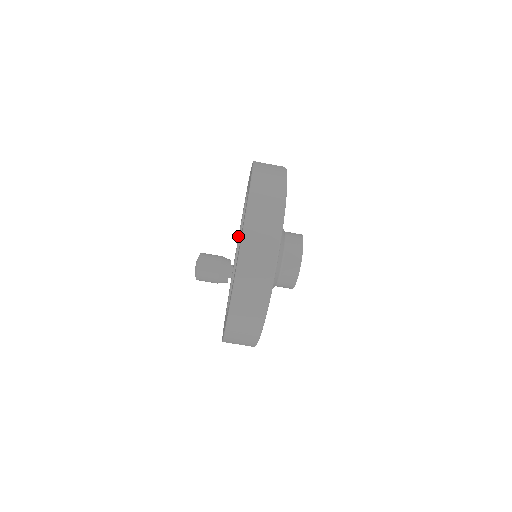
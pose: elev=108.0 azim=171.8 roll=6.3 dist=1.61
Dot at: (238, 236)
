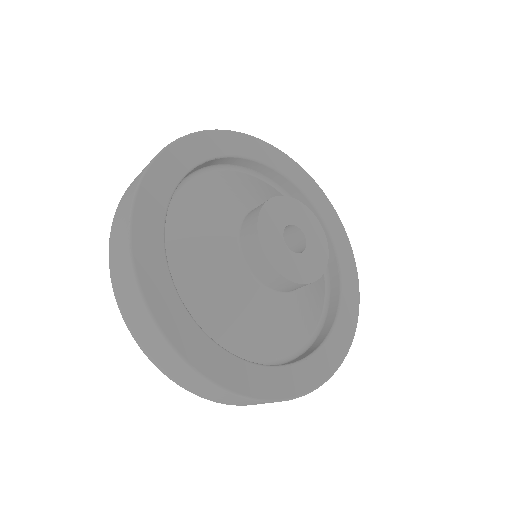
Dot at: occluded
